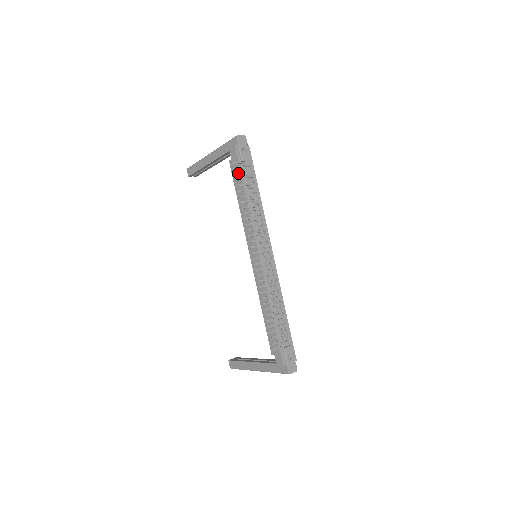
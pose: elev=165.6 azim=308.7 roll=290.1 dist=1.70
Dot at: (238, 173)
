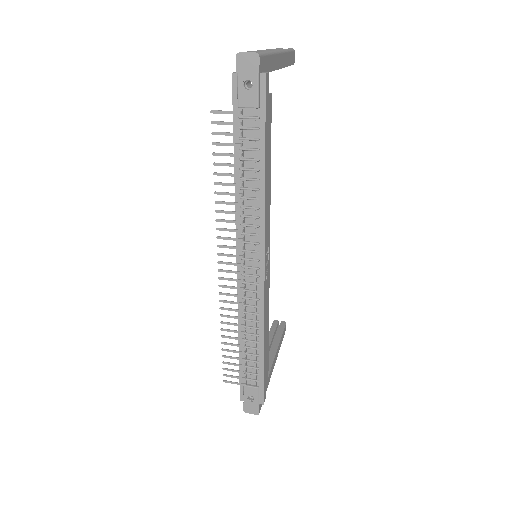
Dot at: (220, 132)
